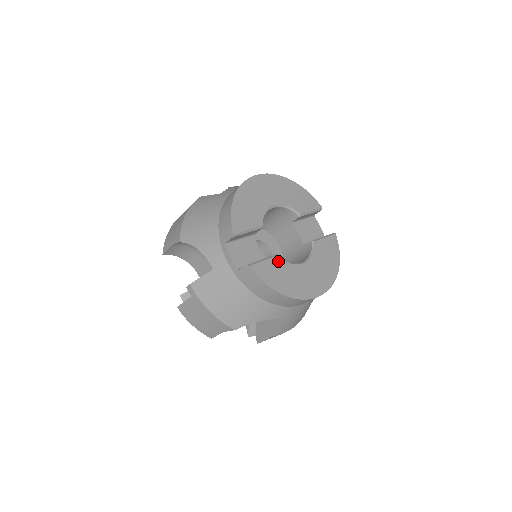
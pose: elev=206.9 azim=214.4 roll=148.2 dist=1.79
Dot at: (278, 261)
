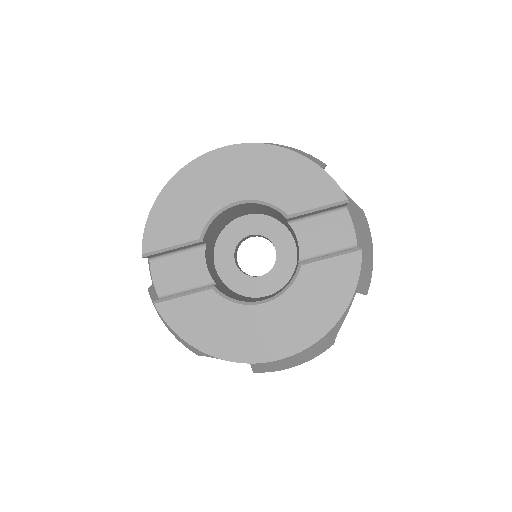
Dot at: (210, 298)
